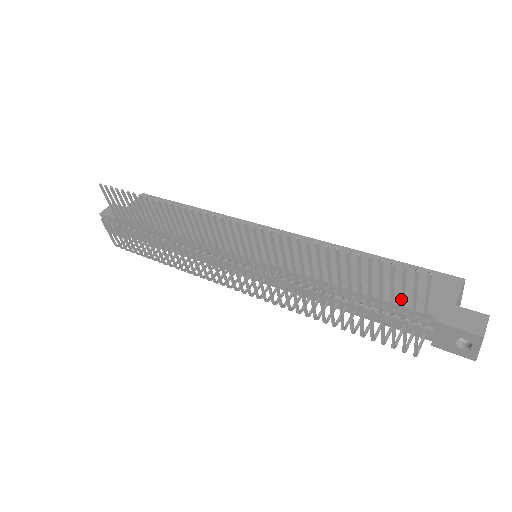
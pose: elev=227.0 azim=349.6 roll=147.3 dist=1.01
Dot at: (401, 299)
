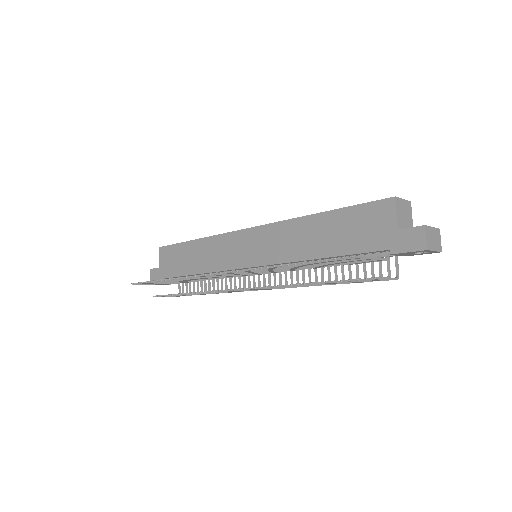
Dot at: occluded
